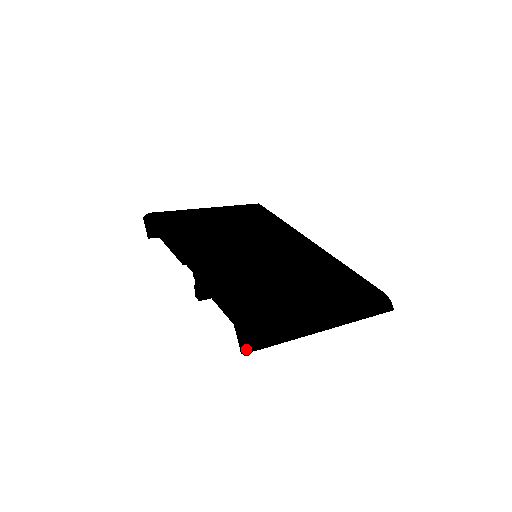
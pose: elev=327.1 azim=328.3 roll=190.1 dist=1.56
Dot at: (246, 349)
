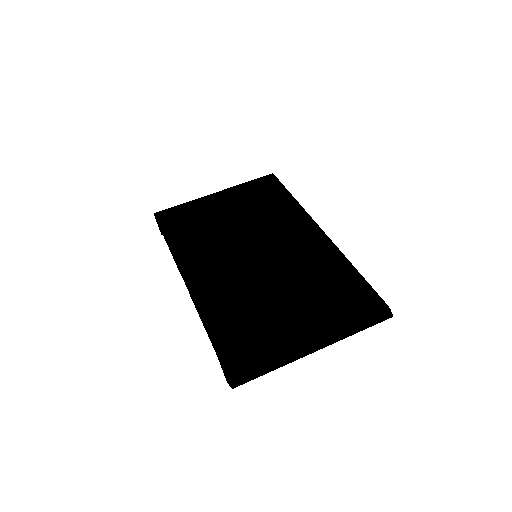
Dot at: occluded
